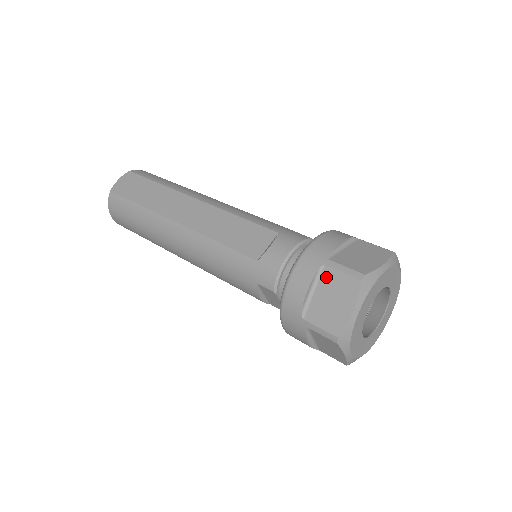
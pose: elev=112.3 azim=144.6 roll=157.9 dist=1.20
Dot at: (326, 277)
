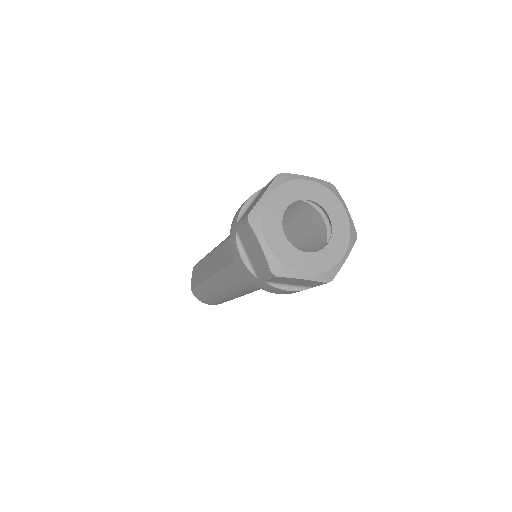
Dot at: (242, 238)
